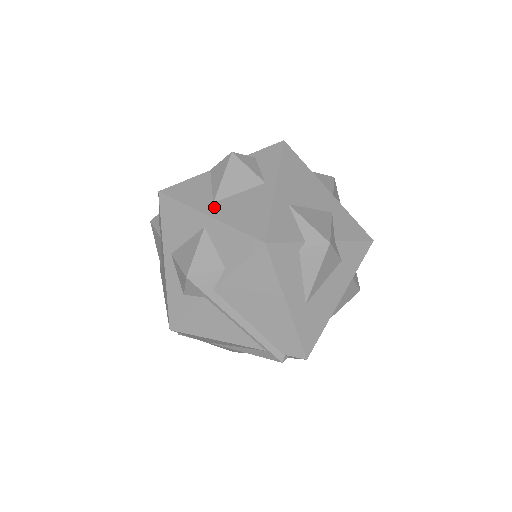
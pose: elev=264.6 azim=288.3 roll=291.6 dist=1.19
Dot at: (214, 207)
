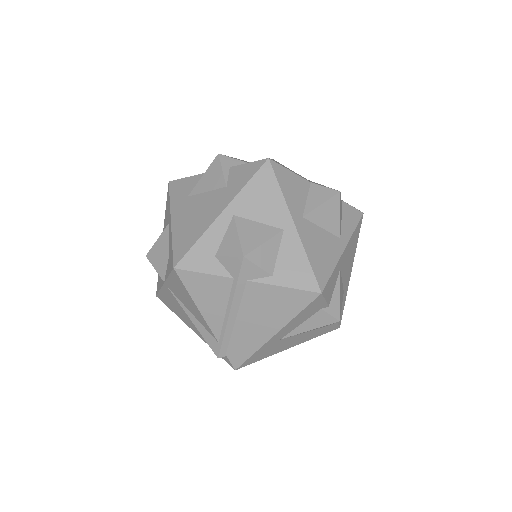
Dot at: (302, 222)
